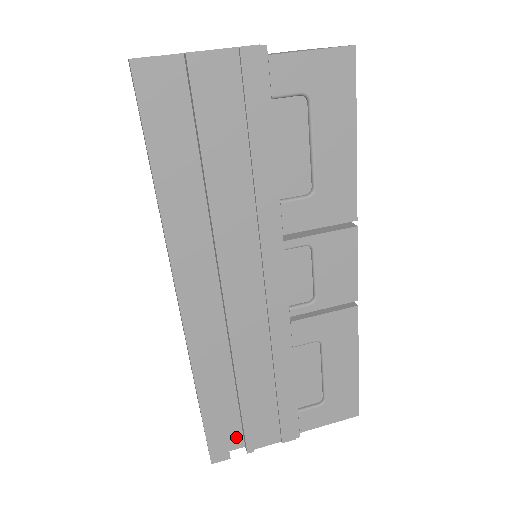
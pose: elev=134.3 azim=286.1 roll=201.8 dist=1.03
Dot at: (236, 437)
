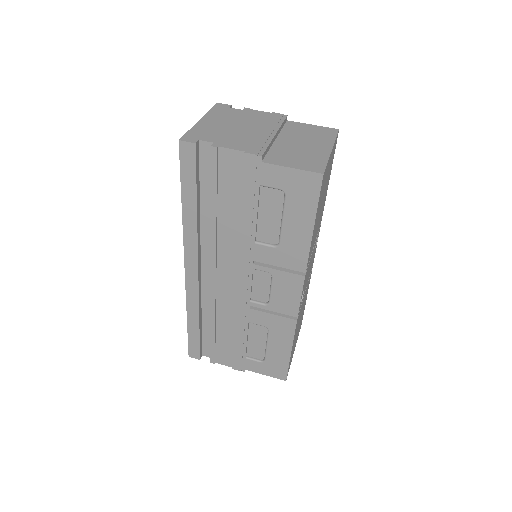
Dot at: (208, 351)
